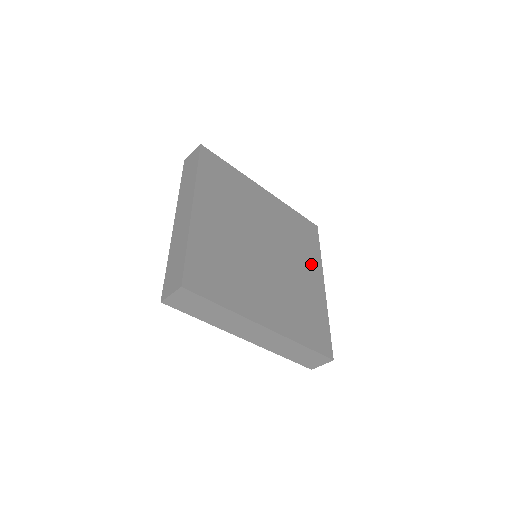
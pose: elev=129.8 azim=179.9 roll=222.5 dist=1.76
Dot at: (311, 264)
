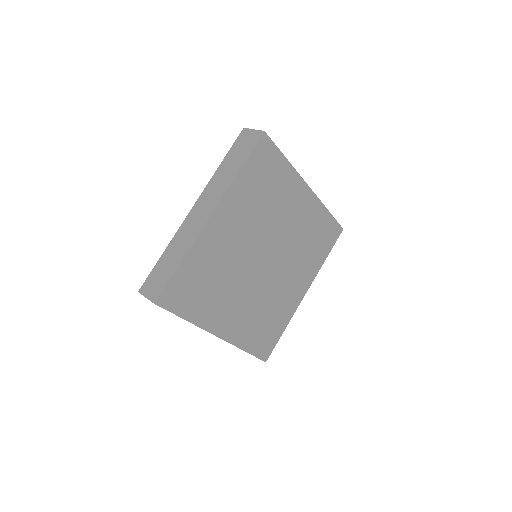
Dot at: (306, 273)
